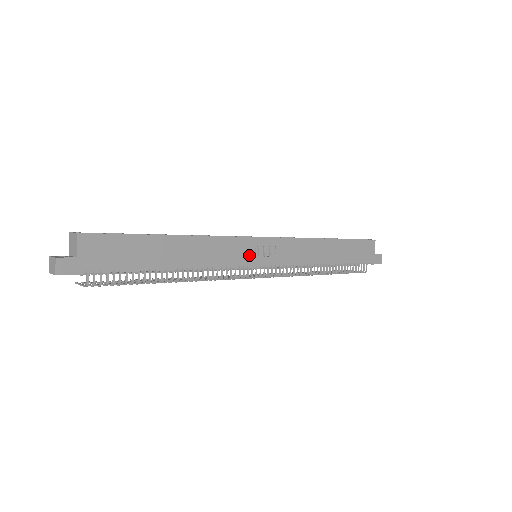
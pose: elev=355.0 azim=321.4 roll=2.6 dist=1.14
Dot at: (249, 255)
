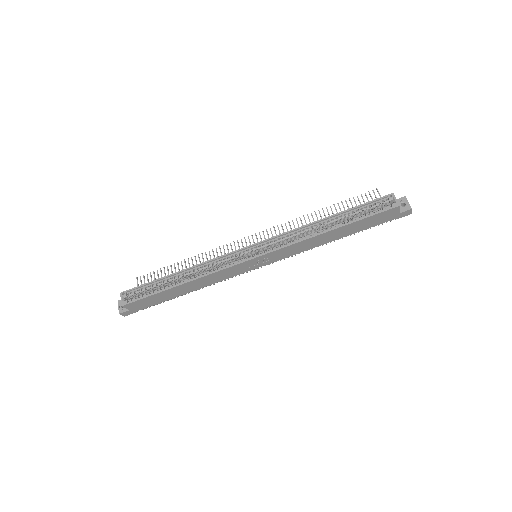
Dot at: (244, 269)
